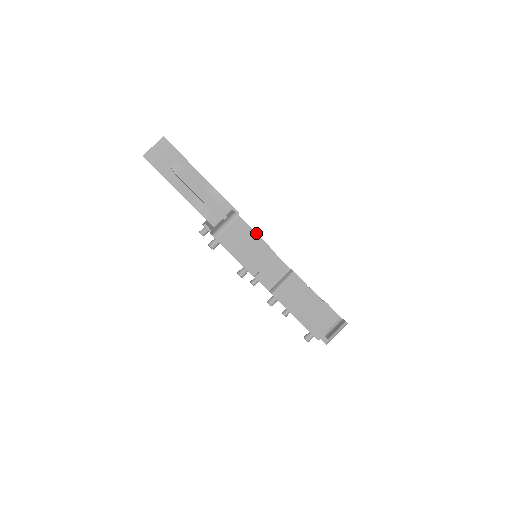
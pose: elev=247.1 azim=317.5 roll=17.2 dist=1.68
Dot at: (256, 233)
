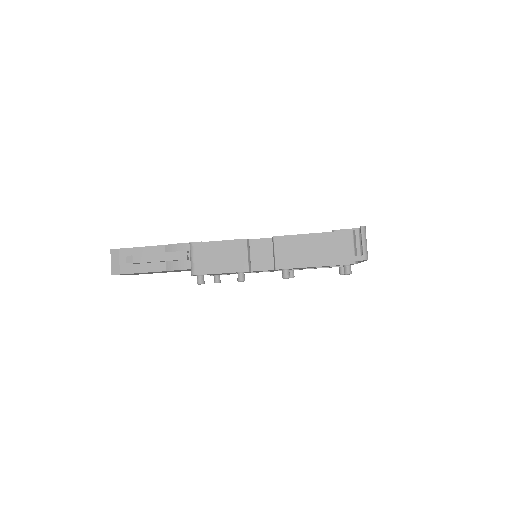
Dot at: (216, 241)
